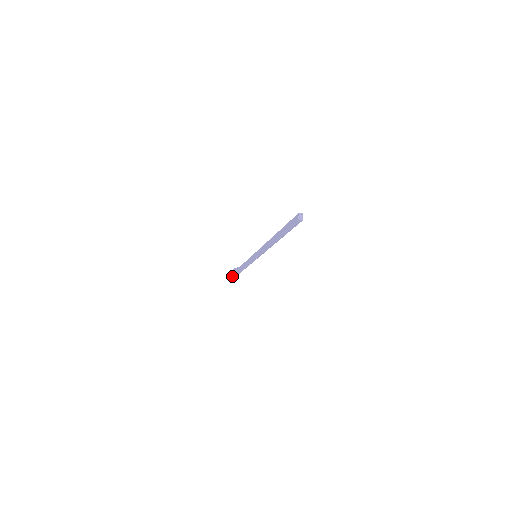
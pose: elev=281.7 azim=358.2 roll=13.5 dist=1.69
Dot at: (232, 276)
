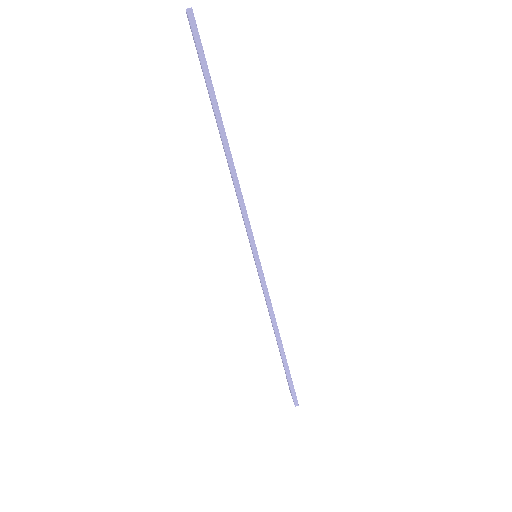
Dot at: occluded
